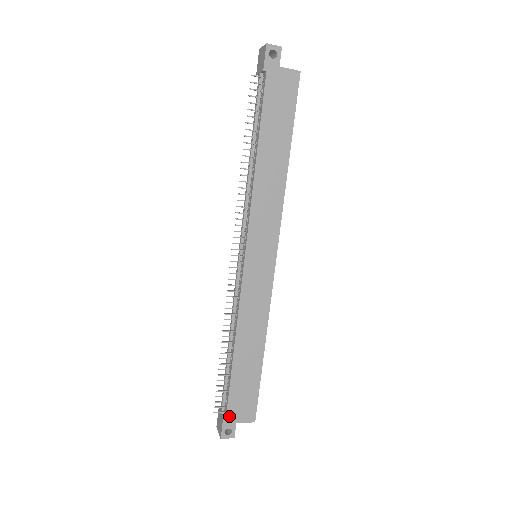
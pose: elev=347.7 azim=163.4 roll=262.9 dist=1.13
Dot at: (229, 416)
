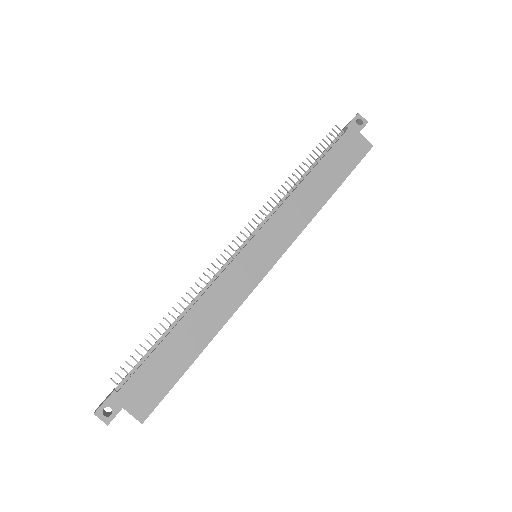
Dot at: (122, 392)
